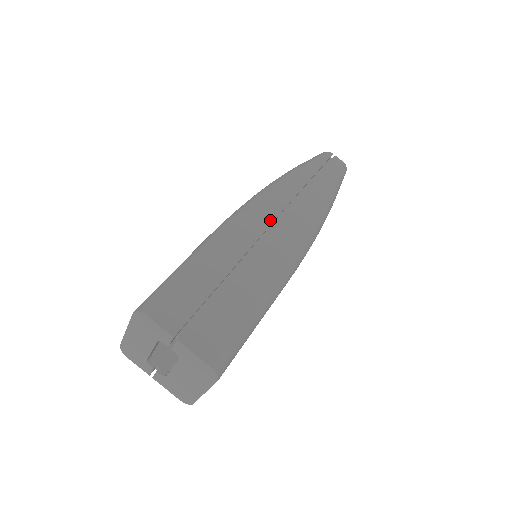
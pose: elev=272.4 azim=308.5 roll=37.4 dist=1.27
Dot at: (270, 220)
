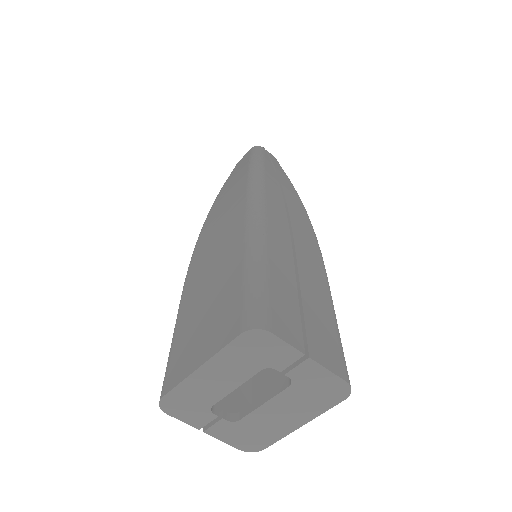
Dot at: (283, 210)
